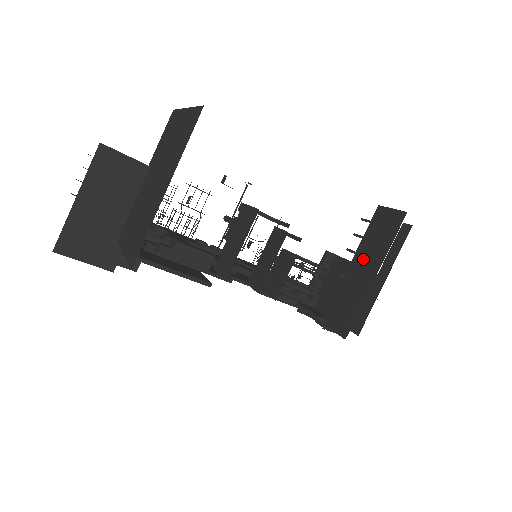
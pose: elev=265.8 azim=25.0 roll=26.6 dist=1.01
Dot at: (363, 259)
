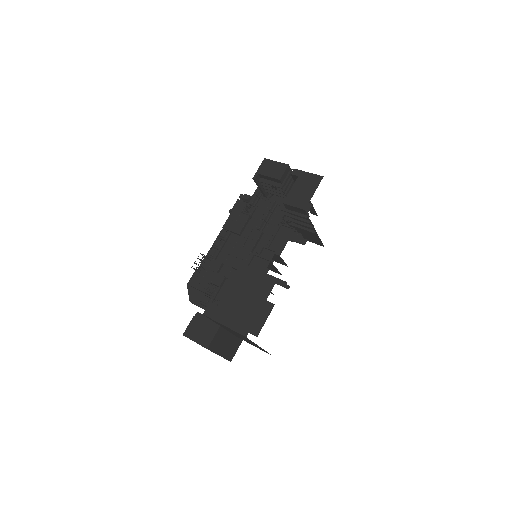
Dot at: (300, 223)
